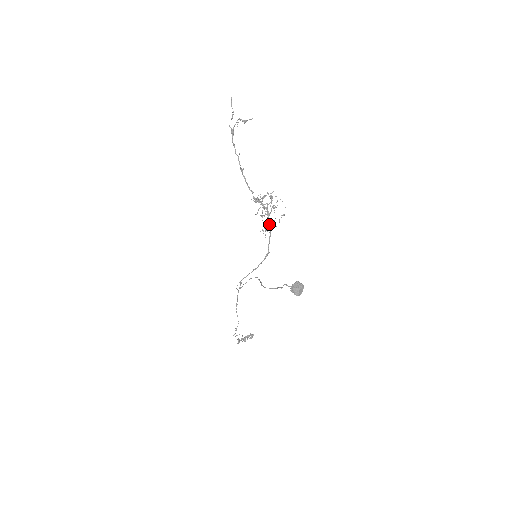
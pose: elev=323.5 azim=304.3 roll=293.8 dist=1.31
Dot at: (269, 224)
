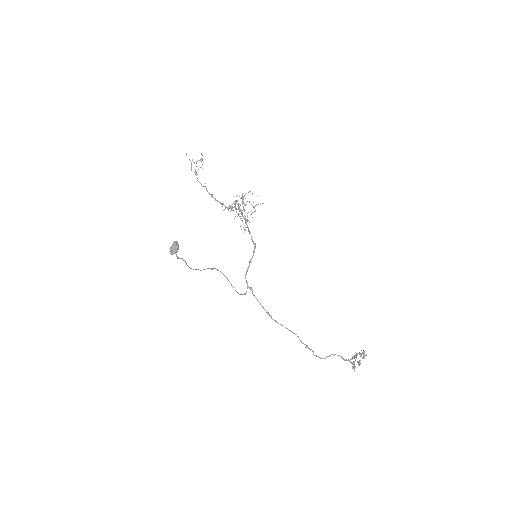
Dot at: occluded
